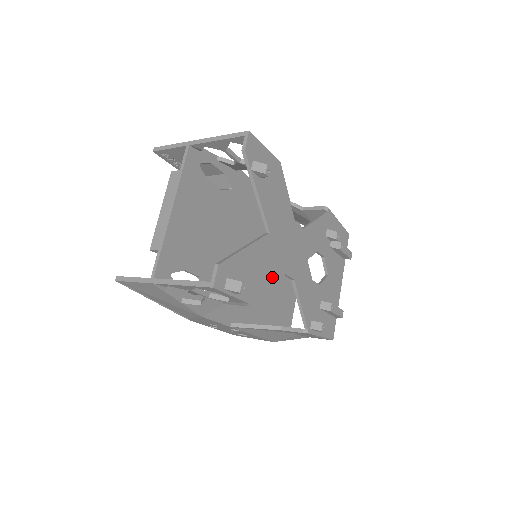
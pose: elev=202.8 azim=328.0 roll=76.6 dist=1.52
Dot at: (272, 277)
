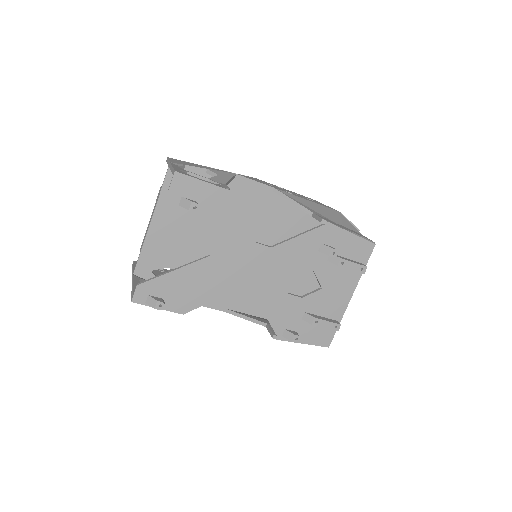
Dot at: (215, 292)
